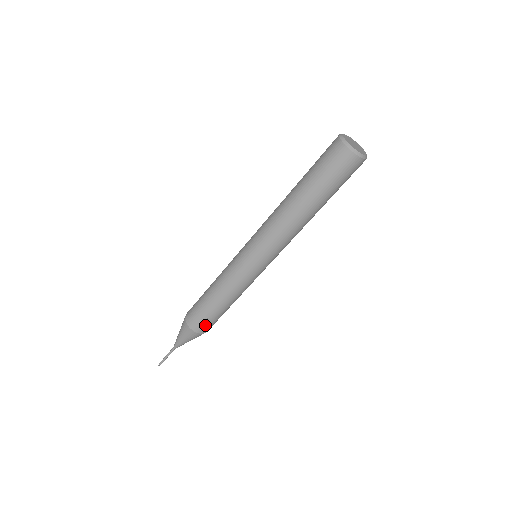
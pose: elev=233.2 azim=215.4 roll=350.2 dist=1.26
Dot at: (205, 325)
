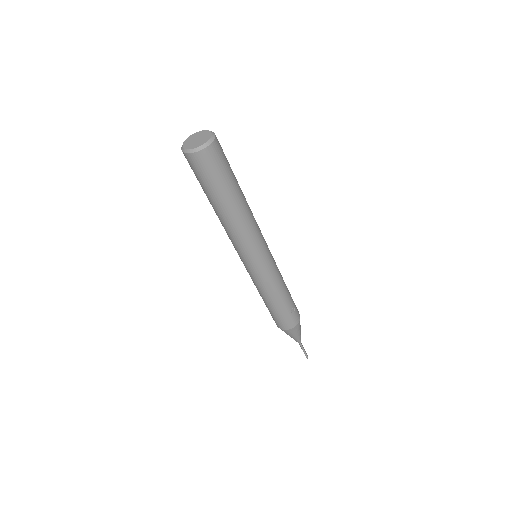
Dot at: (295, 315)
